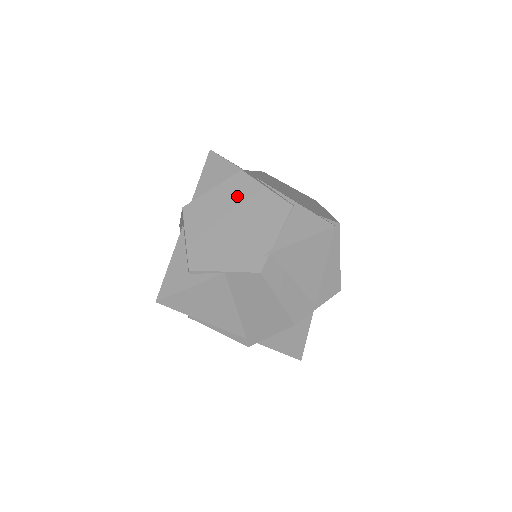
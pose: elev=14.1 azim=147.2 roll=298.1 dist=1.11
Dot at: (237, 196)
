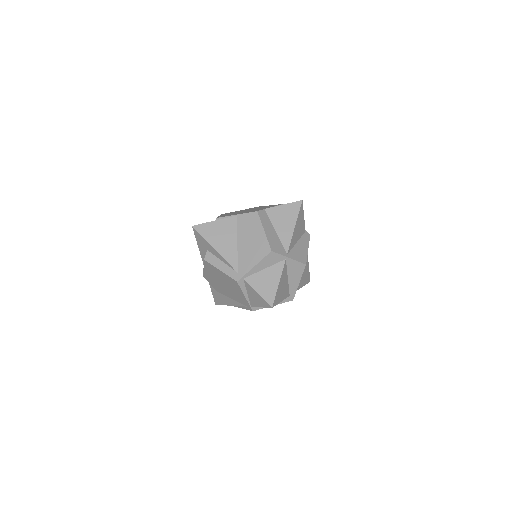
Dot at: (253, 208)
